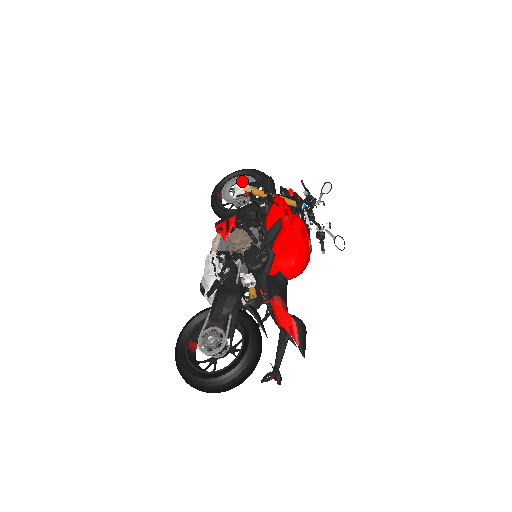
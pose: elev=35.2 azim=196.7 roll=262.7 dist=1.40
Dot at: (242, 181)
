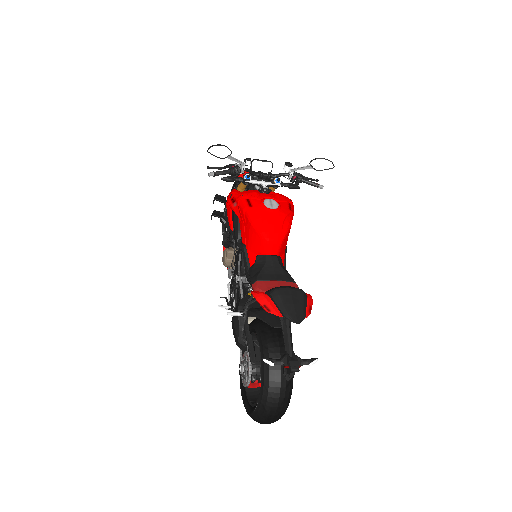
Dot at: occluded
